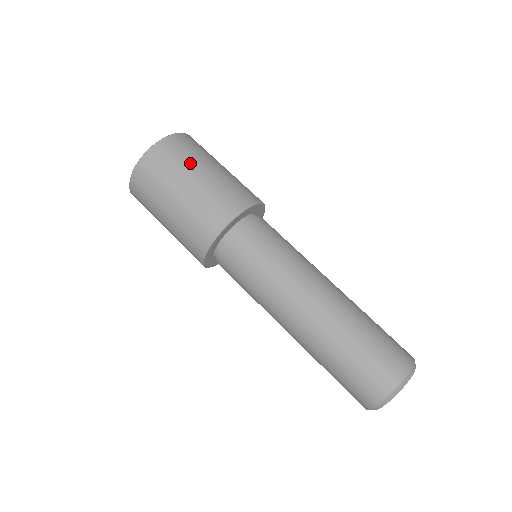
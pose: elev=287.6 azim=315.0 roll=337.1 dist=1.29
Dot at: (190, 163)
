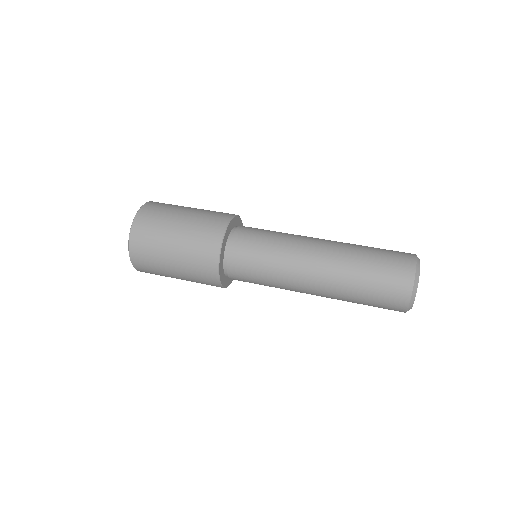
Dot at: (166, 220)
